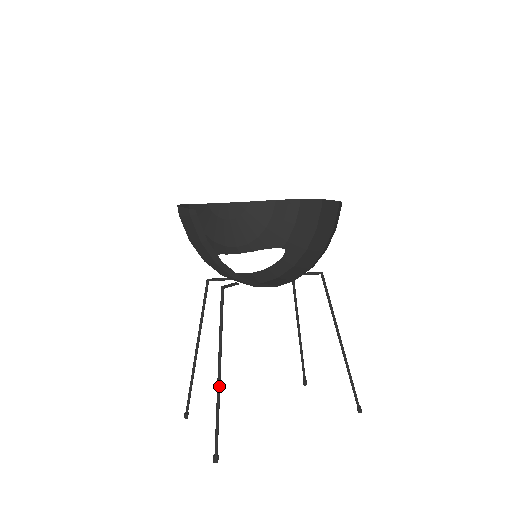
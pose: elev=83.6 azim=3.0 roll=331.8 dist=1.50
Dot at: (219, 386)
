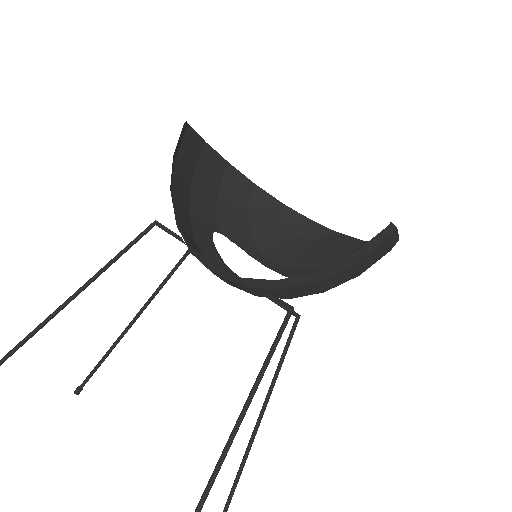
Dot at: (54, 313)
